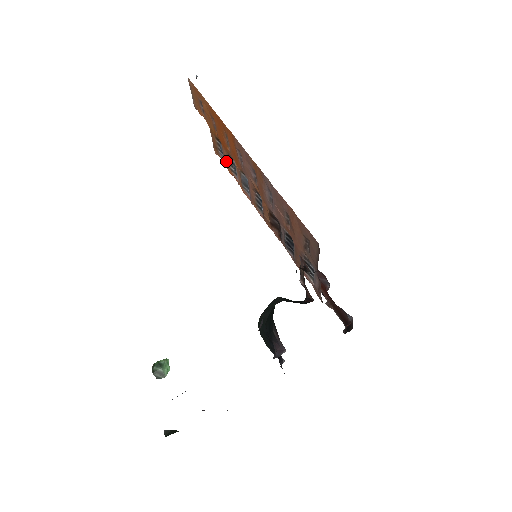
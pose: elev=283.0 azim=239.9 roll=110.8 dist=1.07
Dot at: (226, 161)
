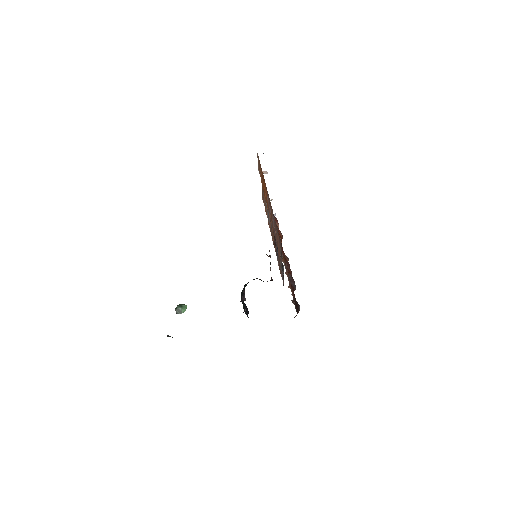
Dot at: (265, 205)
